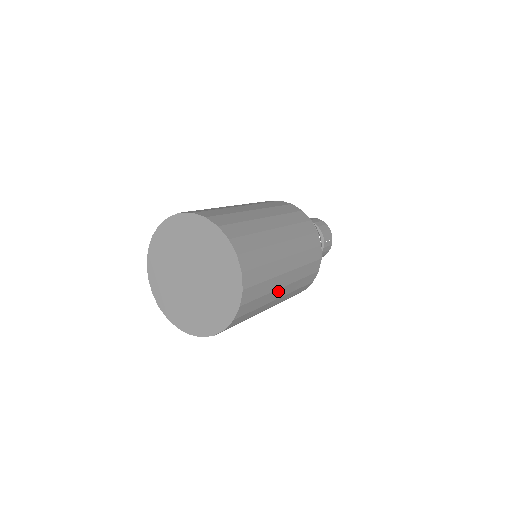
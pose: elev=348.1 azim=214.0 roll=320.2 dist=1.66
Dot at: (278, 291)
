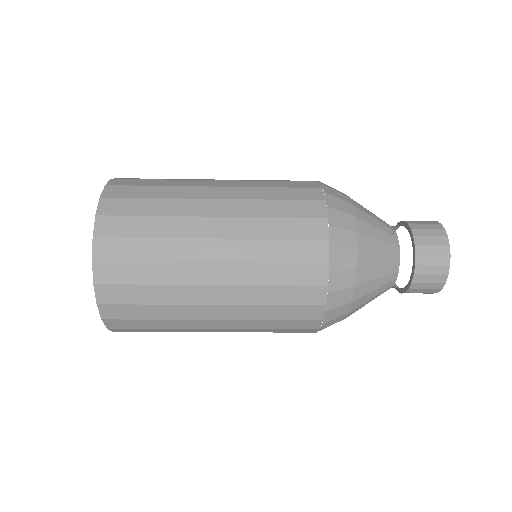
Dot at: (197, 244)
